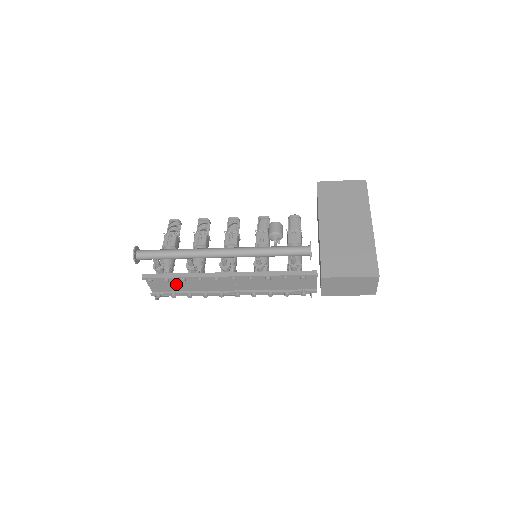
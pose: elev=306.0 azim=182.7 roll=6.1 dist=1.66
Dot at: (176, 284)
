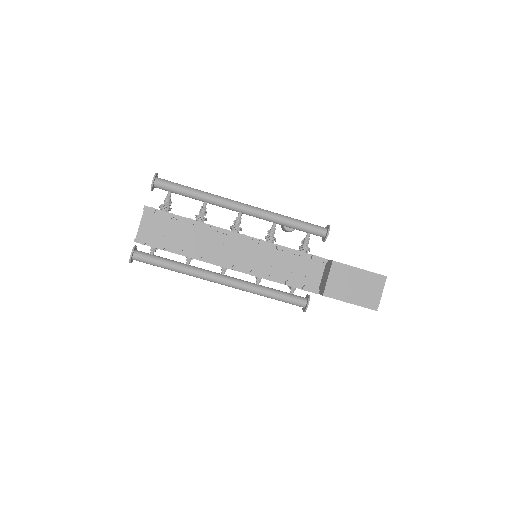
Dot at: (171, 236)
